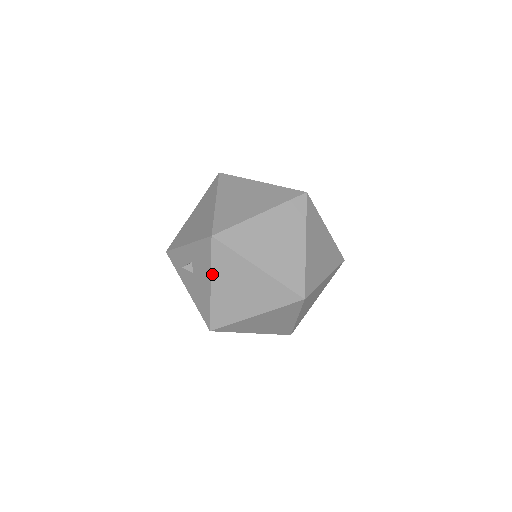
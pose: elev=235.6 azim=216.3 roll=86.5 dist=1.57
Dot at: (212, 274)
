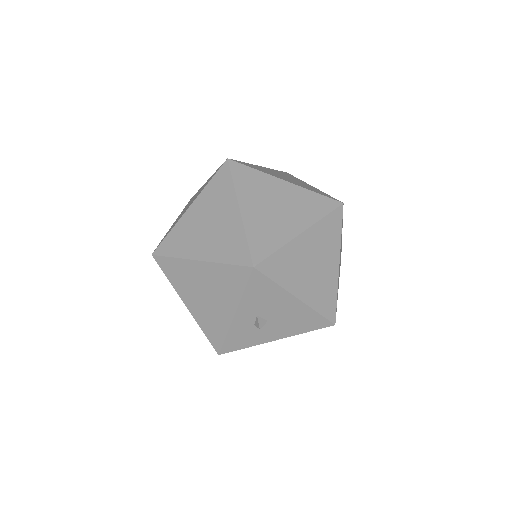
Dot at: (288, 290)
